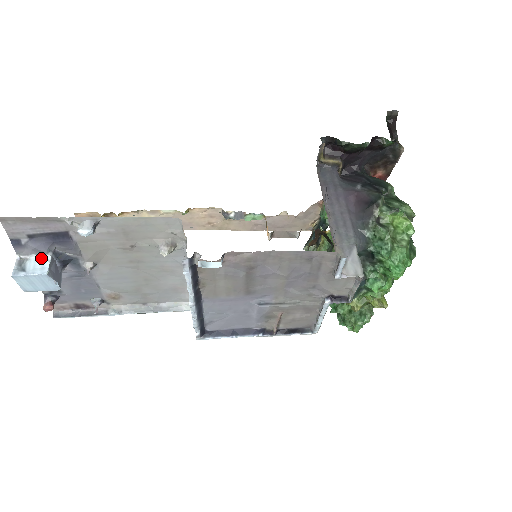
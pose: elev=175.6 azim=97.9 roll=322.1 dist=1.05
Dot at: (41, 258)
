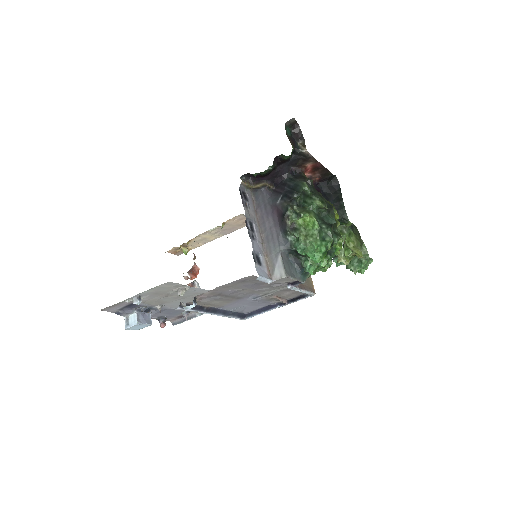
Dot at: (133, 315)
